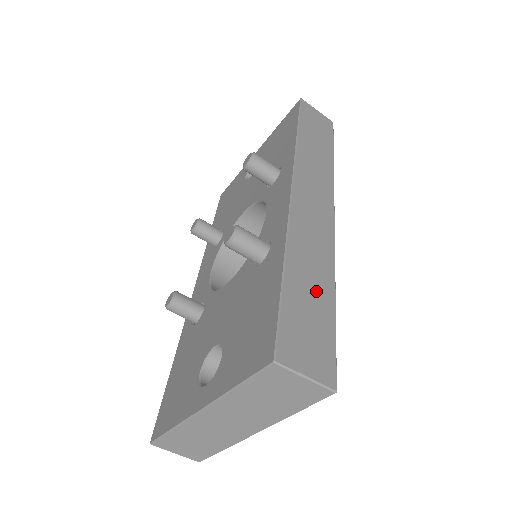
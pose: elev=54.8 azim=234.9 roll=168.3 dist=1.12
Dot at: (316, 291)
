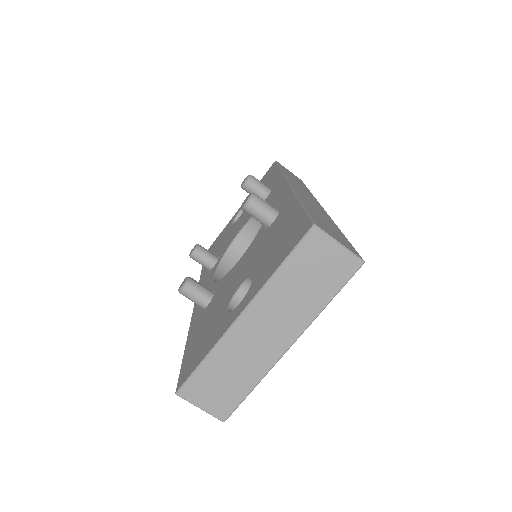
Dot at: (327, 221)
